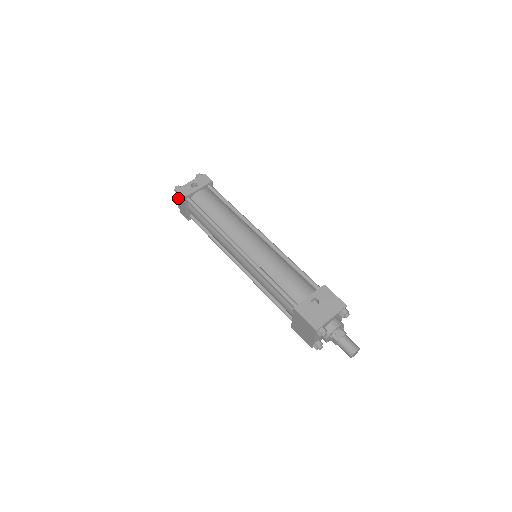
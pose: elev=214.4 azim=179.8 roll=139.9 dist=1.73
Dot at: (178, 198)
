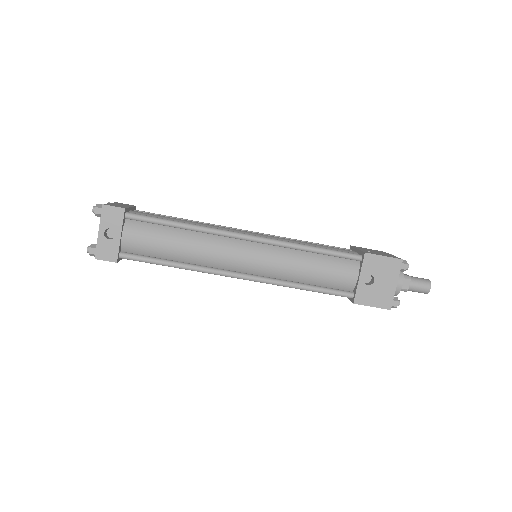
Dot at: occluded
